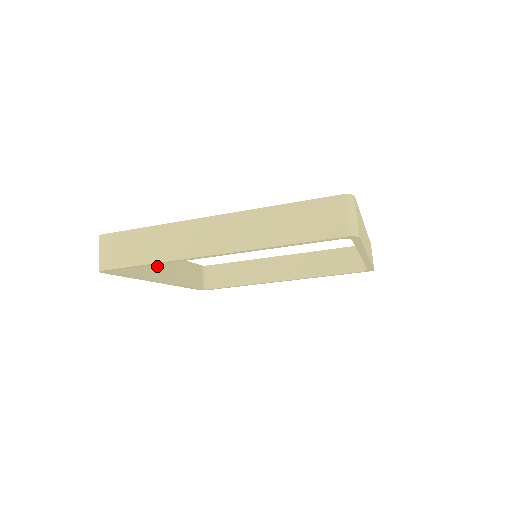
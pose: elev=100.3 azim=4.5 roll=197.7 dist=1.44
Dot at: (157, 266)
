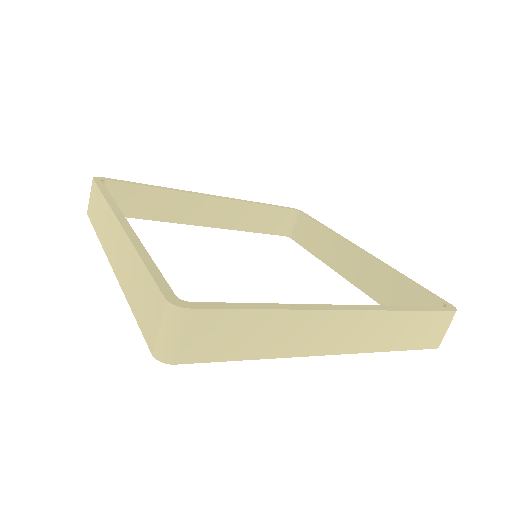
Dot at: occluded
